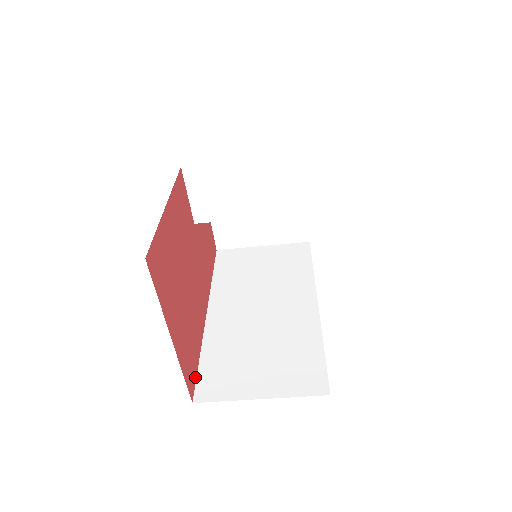
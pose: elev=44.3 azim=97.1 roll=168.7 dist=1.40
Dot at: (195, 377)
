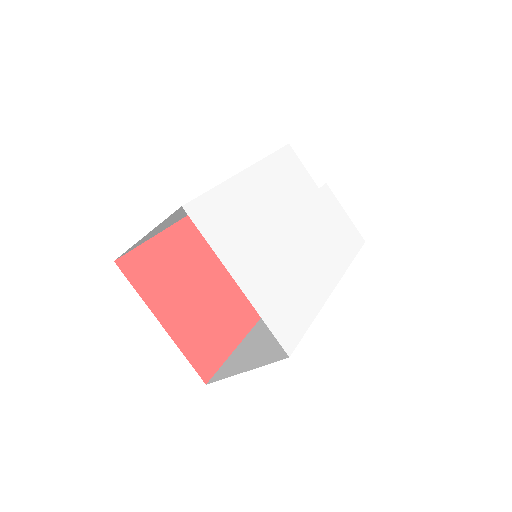
Dot at: (217, 366)
